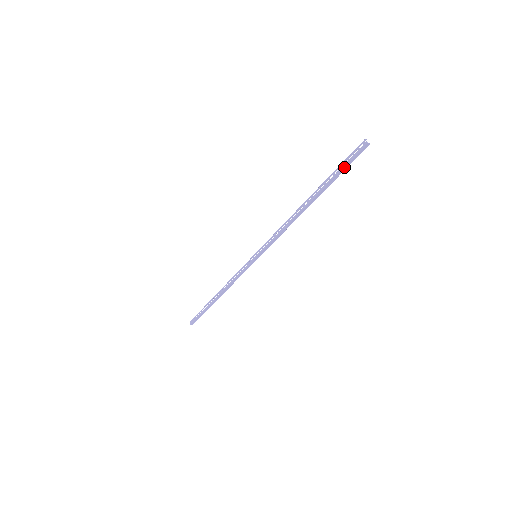
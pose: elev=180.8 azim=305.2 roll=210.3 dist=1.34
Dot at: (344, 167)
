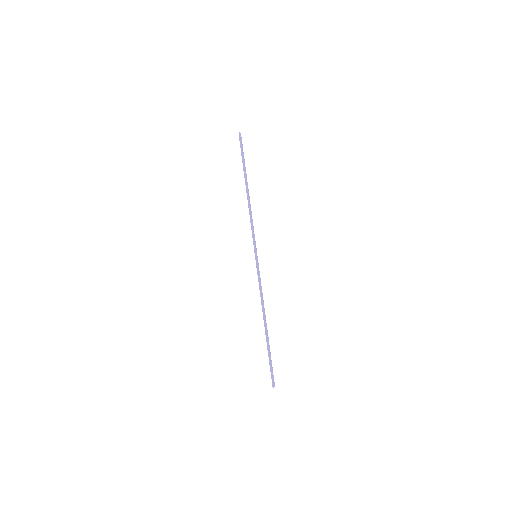
Dot at: (241, 153)
